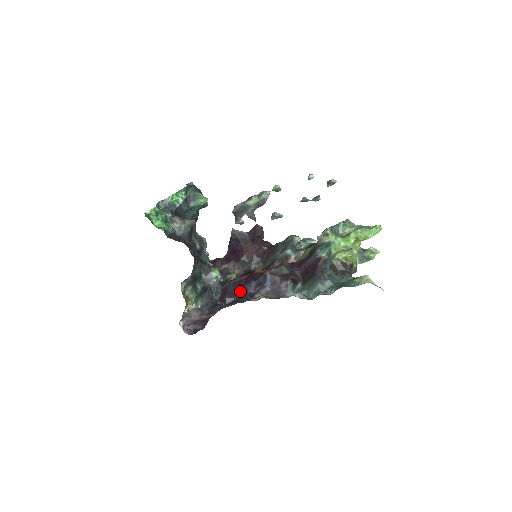
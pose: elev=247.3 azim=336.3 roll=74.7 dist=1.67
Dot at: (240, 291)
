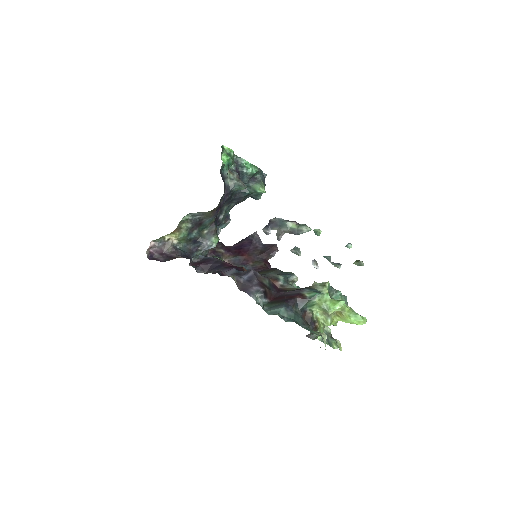
Dot at: (216, 270)
